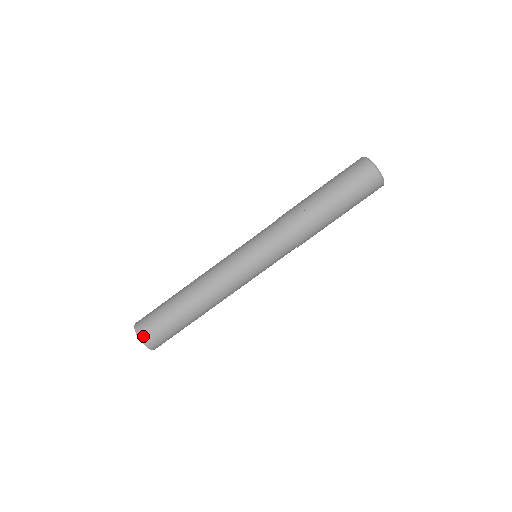
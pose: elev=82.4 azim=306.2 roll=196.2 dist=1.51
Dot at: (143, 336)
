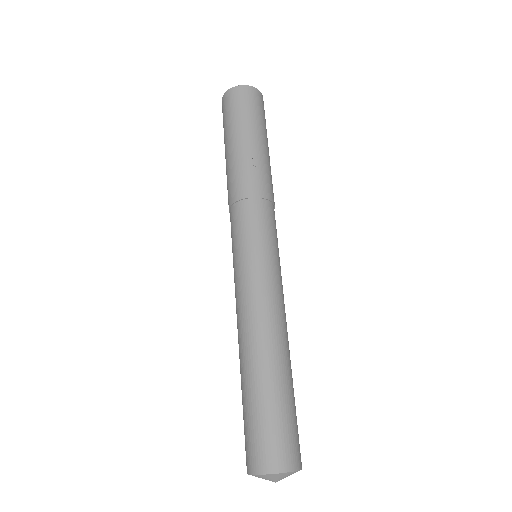
Dot at: (279, 464)
